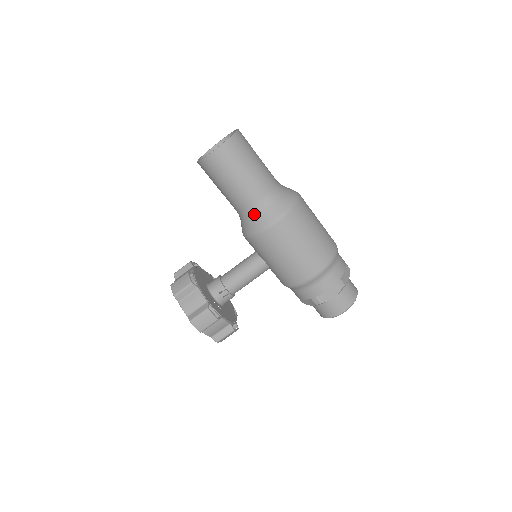
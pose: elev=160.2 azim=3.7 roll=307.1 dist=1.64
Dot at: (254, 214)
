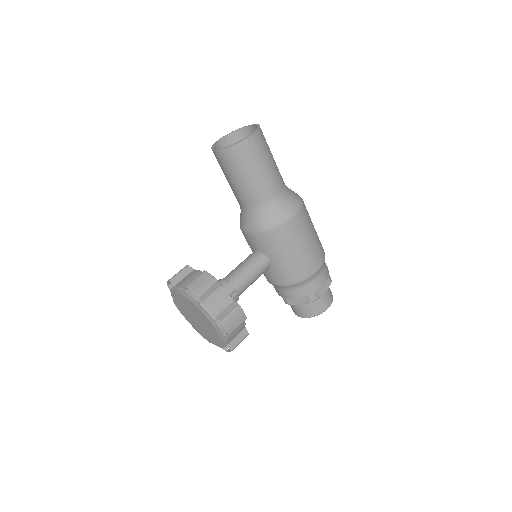
Dot at: (274, 206)
